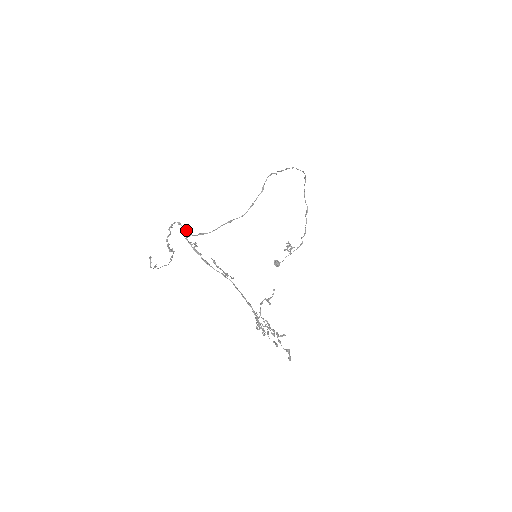
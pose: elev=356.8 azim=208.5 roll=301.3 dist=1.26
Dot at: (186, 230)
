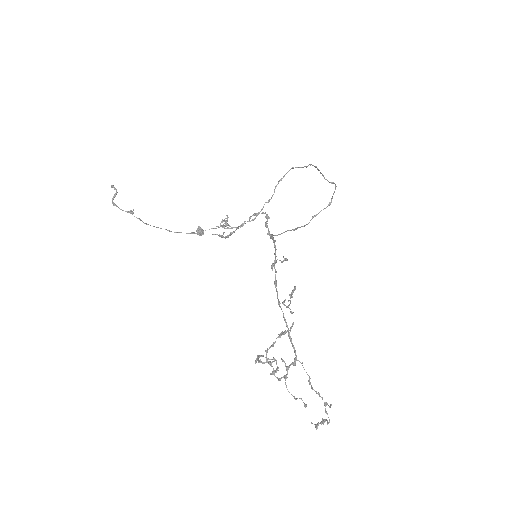
Dot at: (268, 228)
